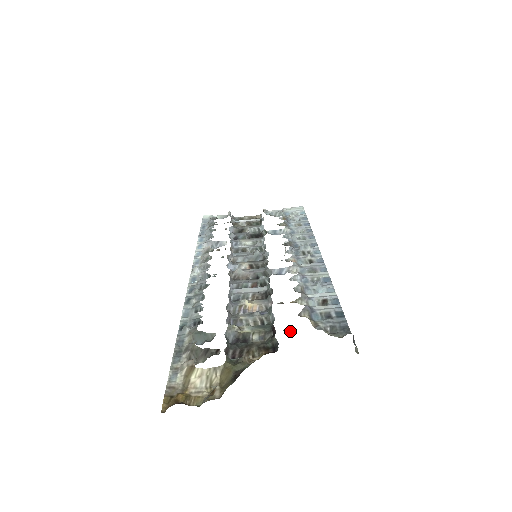
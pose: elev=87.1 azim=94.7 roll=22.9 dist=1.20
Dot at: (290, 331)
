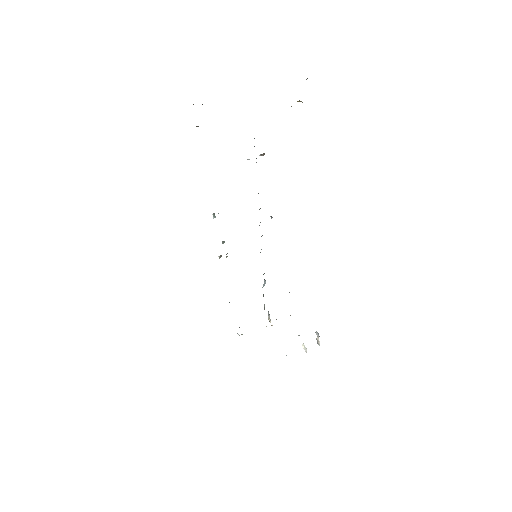
Dot at: occluded
